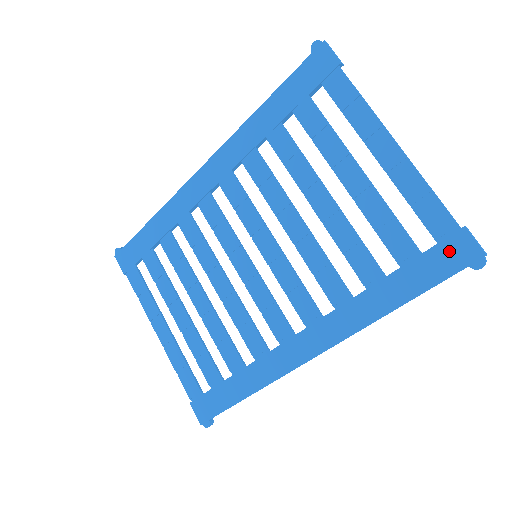
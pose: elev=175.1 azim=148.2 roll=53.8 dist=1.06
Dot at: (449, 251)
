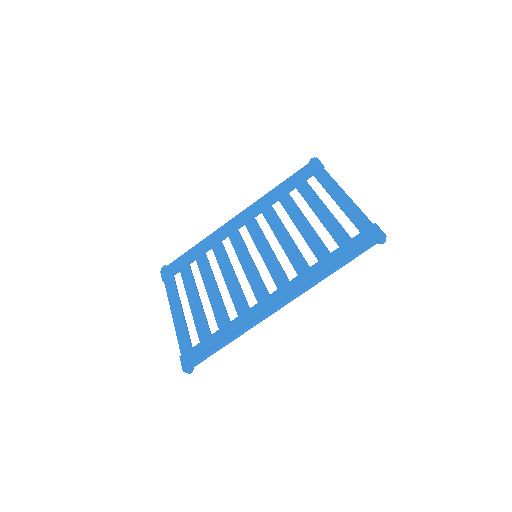
Dot at: (366, 235)
